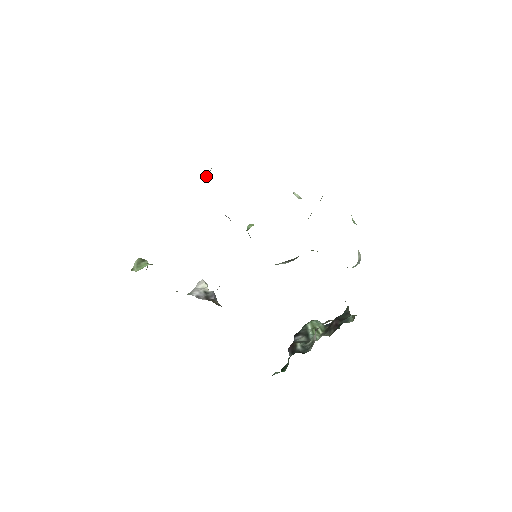
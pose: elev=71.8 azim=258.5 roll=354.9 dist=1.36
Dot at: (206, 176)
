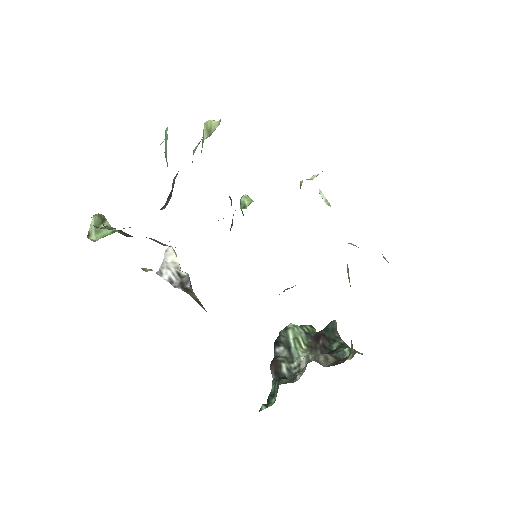
Dot at: (208, 127)
